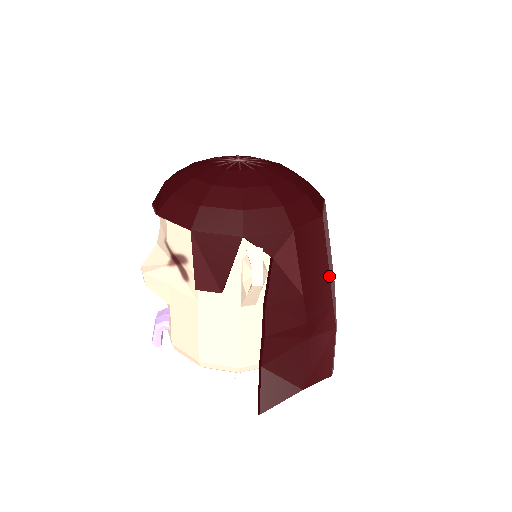
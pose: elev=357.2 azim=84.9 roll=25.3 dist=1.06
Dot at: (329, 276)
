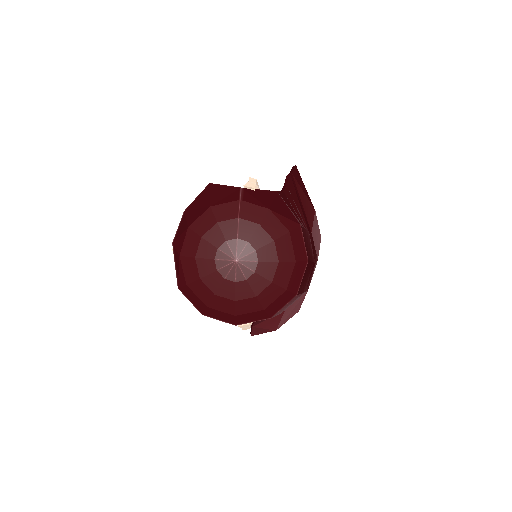
Dot at: occluded
